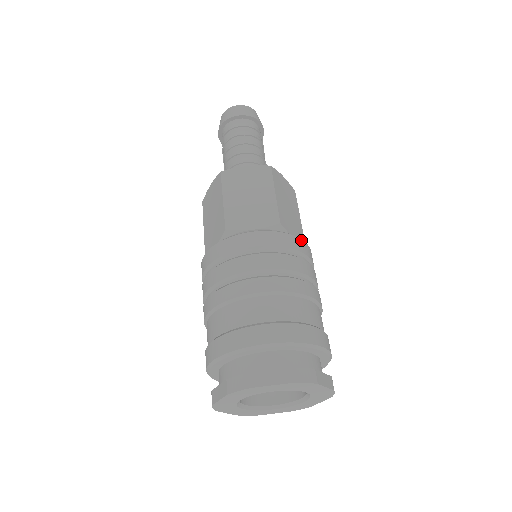
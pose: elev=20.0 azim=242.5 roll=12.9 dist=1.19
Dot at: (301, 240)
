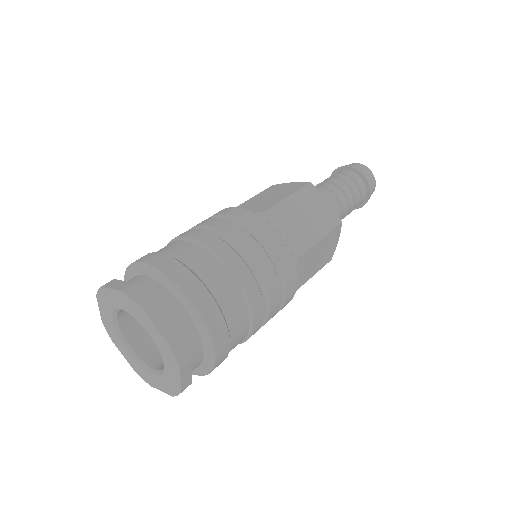
Dot at: (296, 284)
